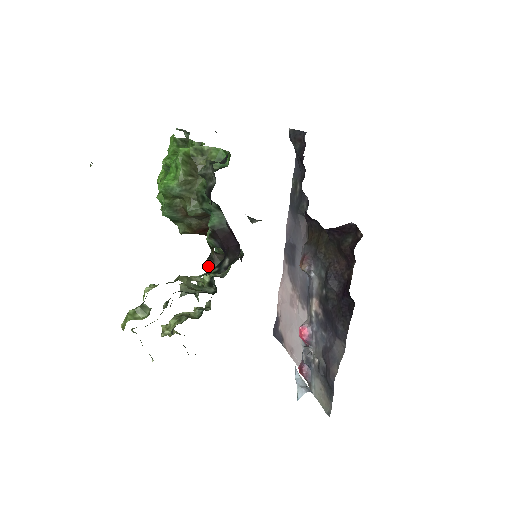
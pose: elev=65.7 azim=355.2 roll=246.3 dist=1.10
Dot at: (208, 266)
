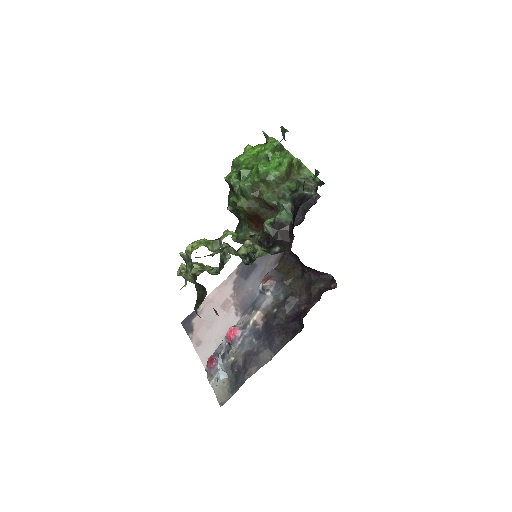
Dot at: (248, 242)
